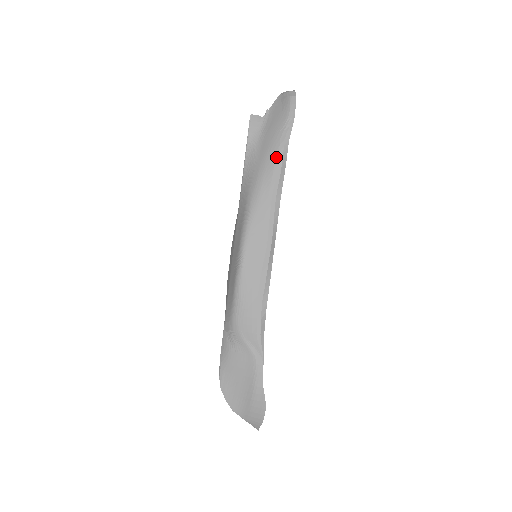
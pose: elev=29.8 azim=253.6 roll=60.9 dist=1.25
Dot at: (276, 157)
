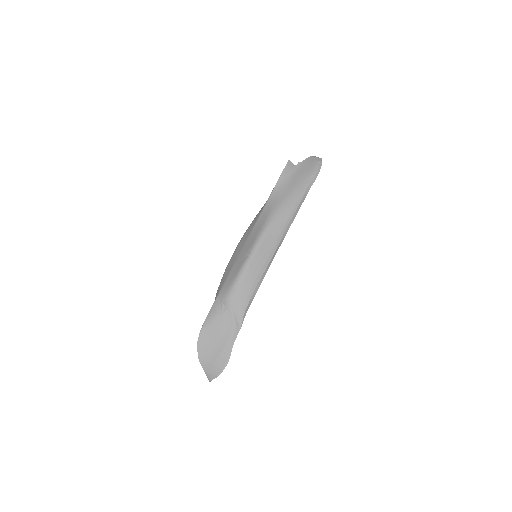
Dot at: (298, 196)
